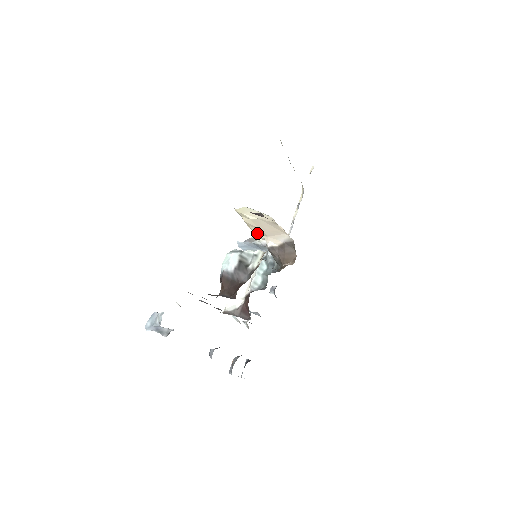
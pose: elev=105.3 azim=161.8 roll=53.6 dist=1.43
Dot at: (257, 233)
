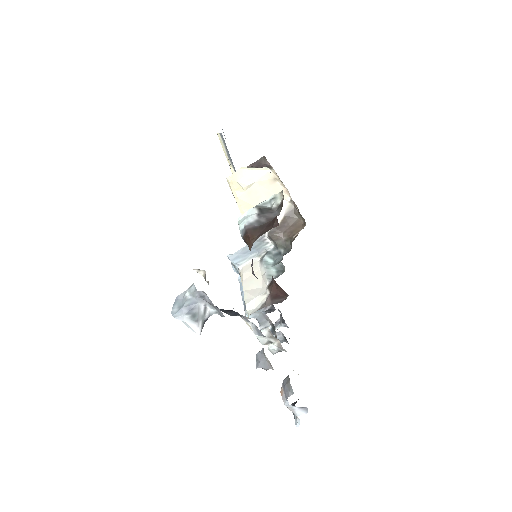
Dot at: occluded
